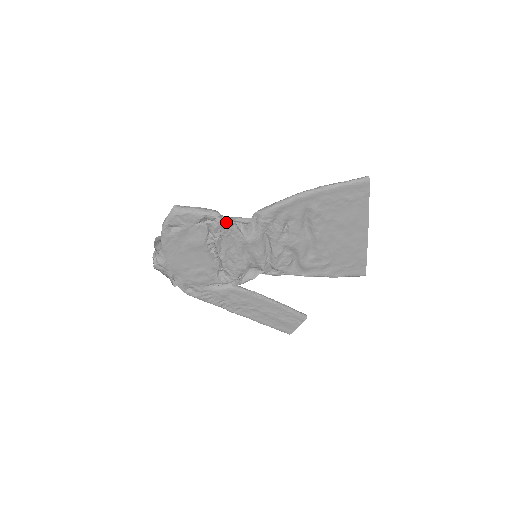
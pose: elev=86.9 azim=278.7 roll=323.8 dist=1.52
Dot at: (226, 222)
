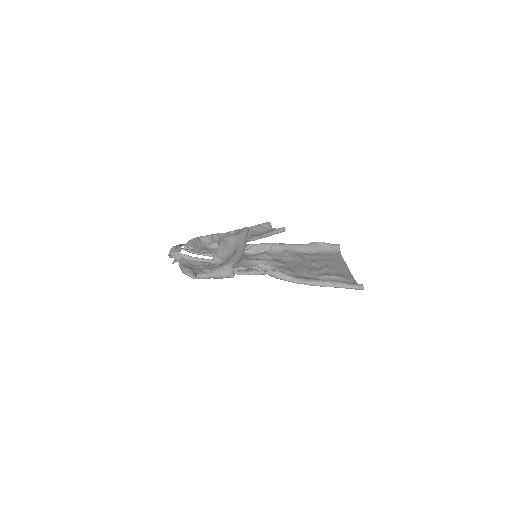
Dot at: (238, 272)
